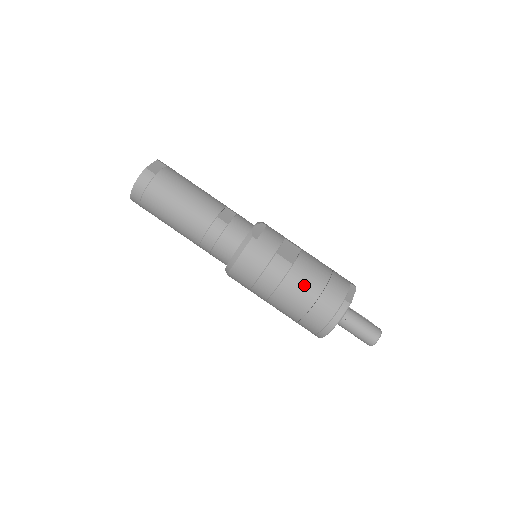
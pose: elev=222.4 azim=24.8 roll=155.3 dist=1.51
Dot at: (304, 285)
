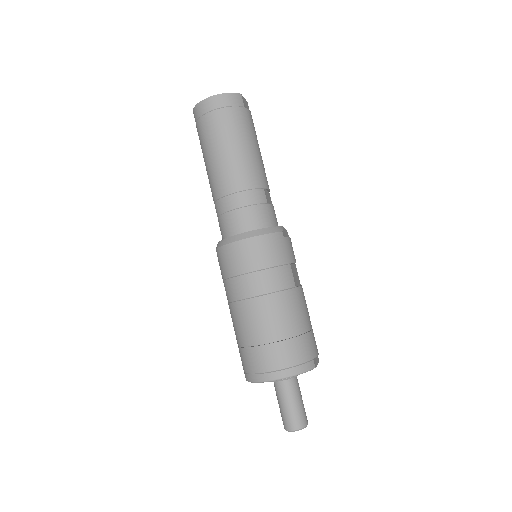
Dot at: (293, 313)
